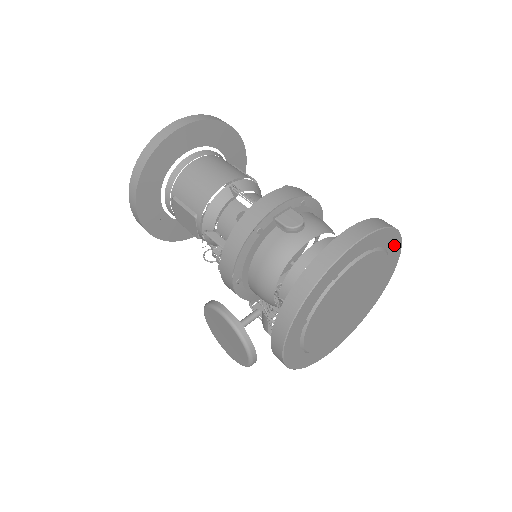
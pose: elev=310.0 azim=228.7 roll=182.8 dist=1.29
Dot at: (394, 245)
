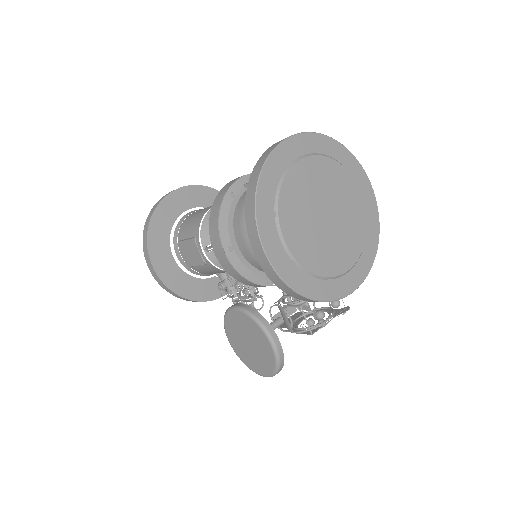
Dot at: (352, 165)
